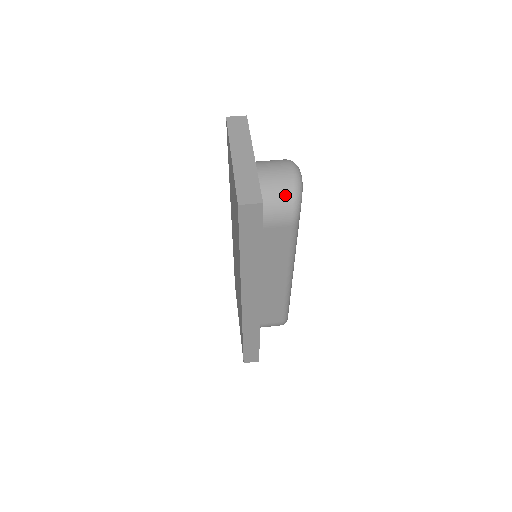
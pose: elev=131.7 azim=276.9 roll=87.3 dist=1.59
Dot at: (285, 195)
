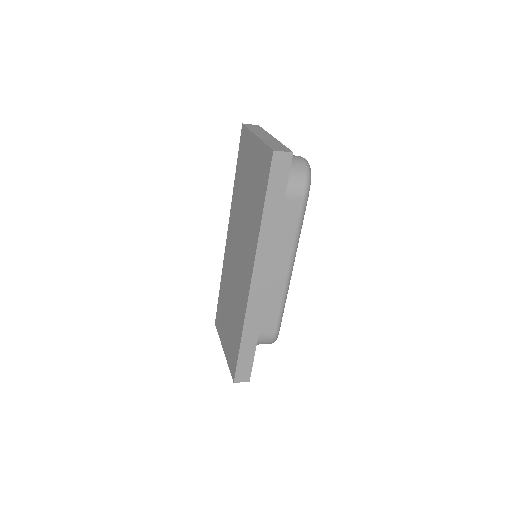
Dot at: (299, 171)
